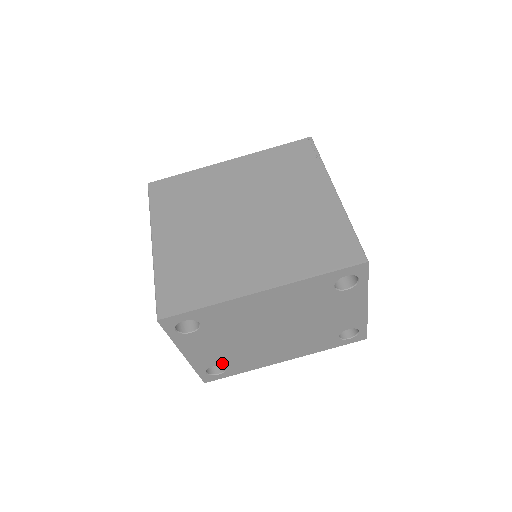
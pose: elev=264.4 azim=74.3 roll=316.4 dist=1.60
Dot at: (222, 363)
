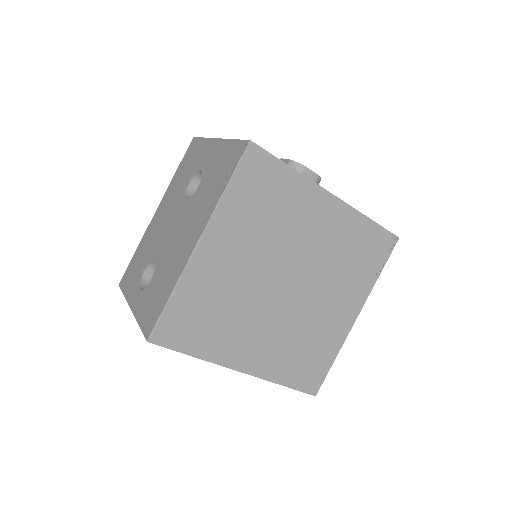
Dot at: occluded
